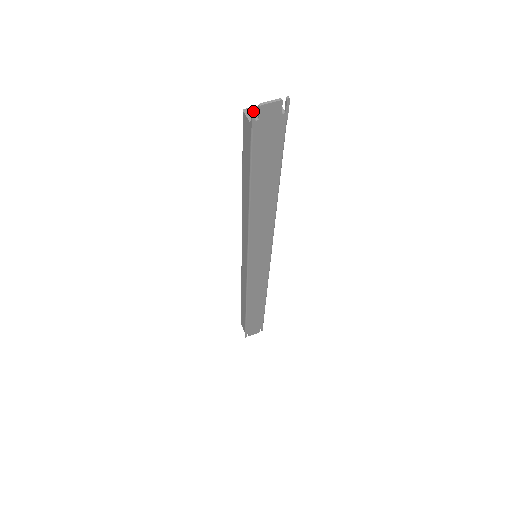
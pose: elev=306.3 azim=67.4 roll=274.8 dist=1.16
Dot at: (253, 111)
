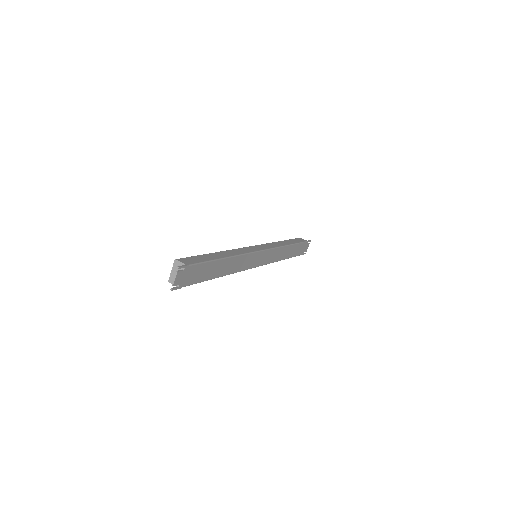
Dot at: occluded
